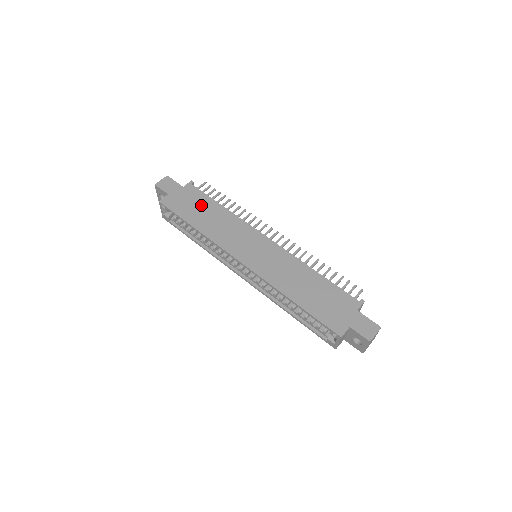
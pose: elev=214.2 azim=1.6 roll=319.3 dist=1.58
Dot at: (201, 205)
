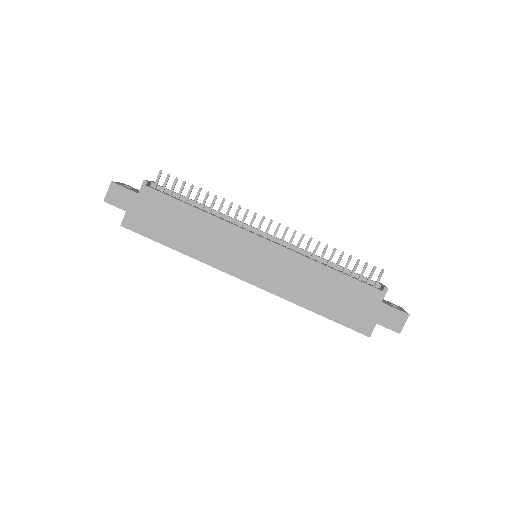
Dot at: (171, 215)
